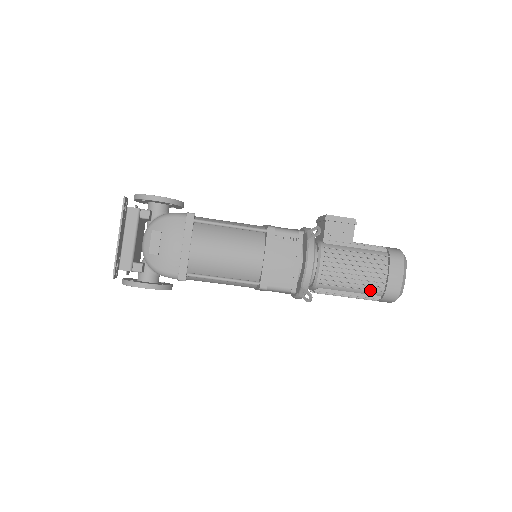
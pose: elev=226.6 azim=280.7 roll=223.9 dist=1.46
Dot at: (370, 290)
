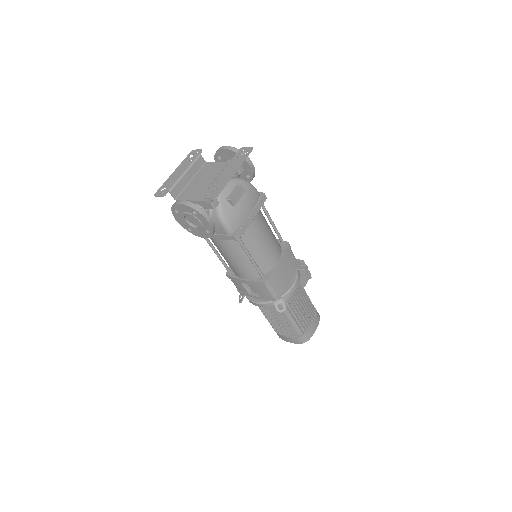
Dot at: (301, 327)
